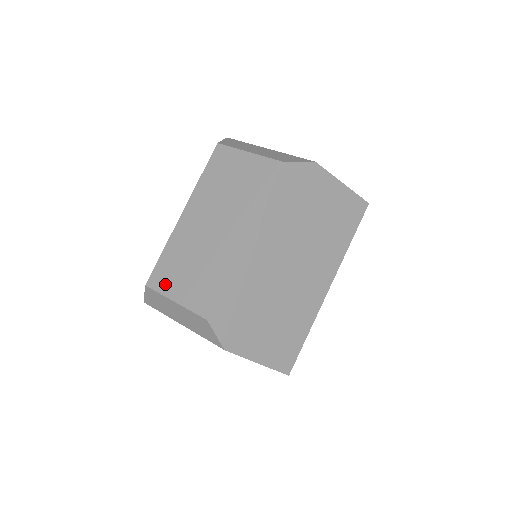
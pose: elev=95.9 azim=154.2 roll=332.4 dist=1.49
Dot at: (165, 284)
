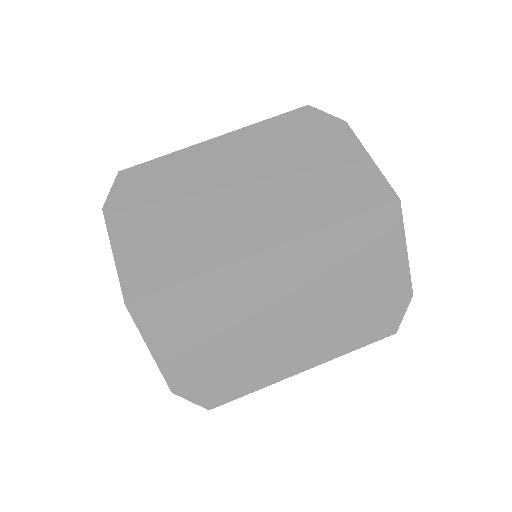
Dot at: occluded
